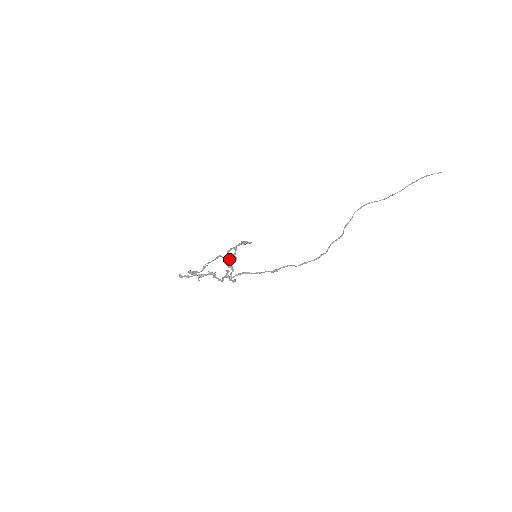
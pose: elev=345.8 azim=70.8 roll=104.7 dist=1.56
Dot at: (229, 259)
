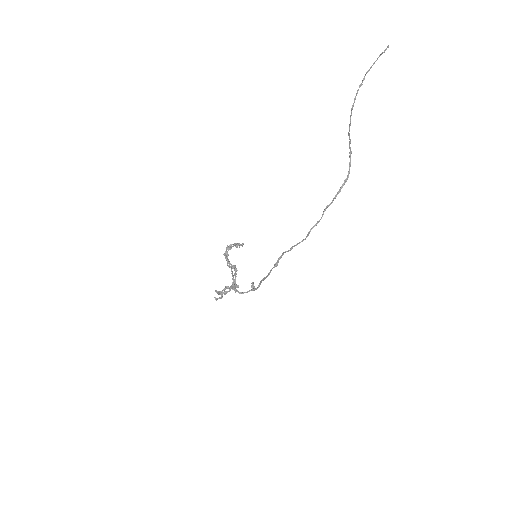
Dot at: (232, 267)
